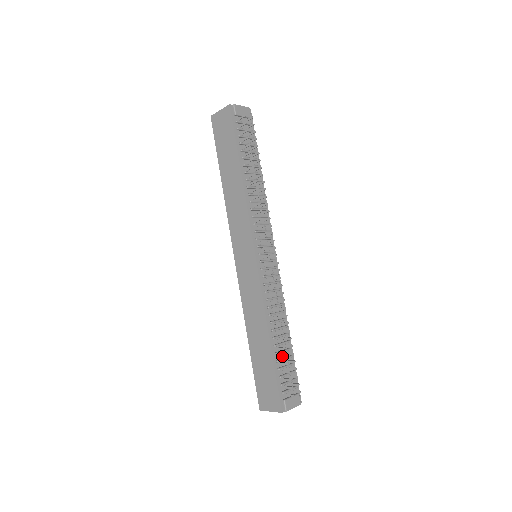
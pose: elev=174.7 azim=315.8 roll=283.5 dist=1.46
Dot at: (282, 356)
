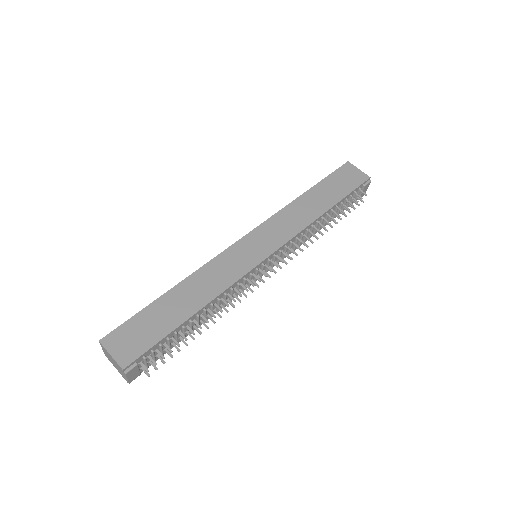
Dot at: (183, 334)
